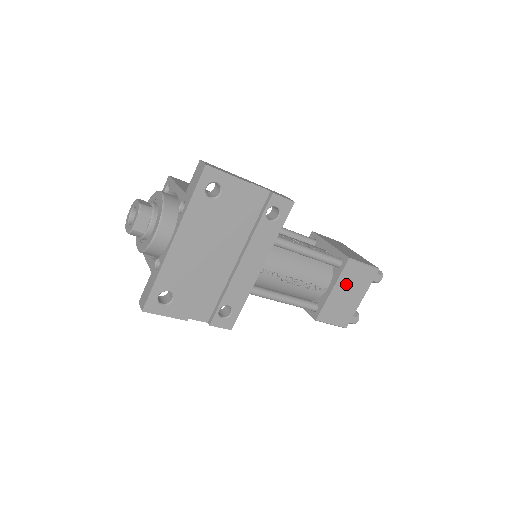
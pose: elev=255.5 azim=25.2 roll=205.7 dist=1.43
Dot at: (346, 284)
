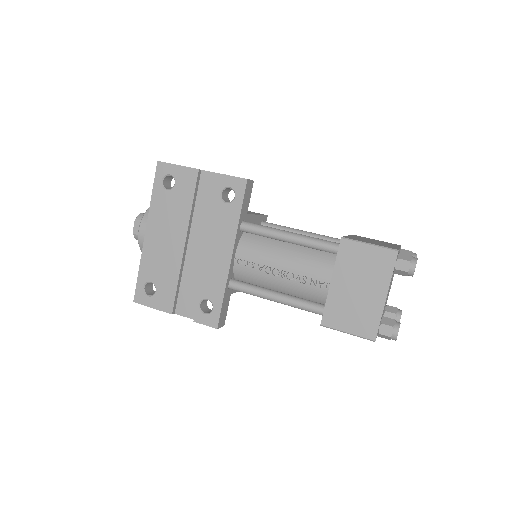
Dot at: (350, 274)
